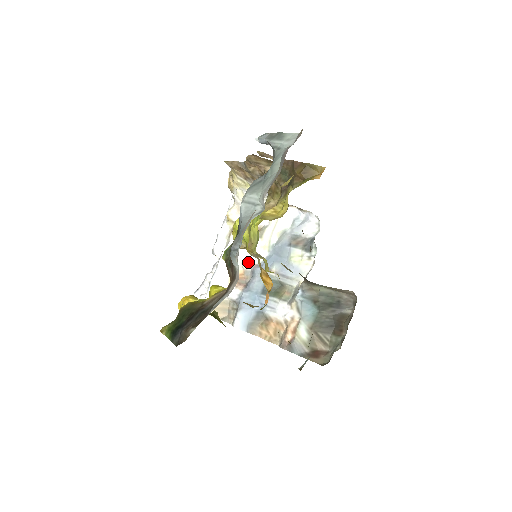
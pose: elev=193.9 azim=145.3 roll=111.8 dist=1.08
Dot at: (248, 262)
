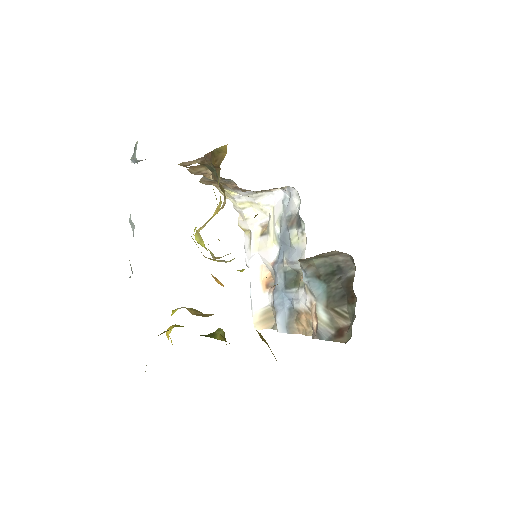
Dot at: (268, 263)
